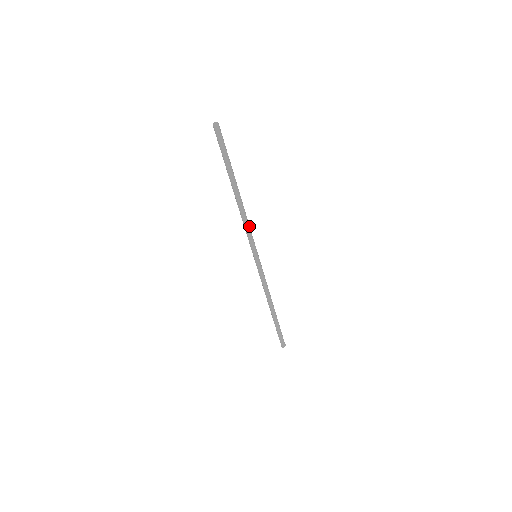
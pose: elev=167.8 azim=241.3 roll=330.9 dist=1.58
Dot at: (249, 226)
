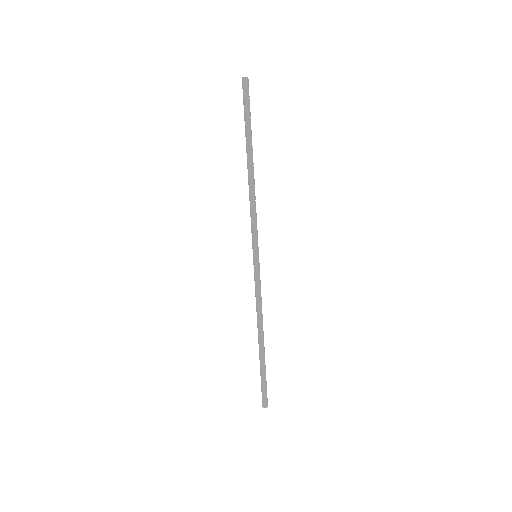
Dot at: occluded
